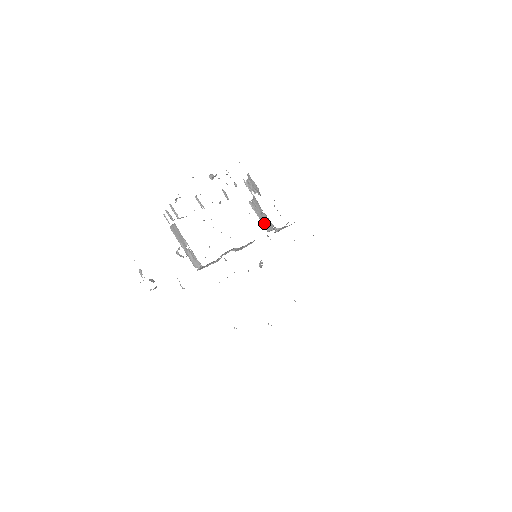
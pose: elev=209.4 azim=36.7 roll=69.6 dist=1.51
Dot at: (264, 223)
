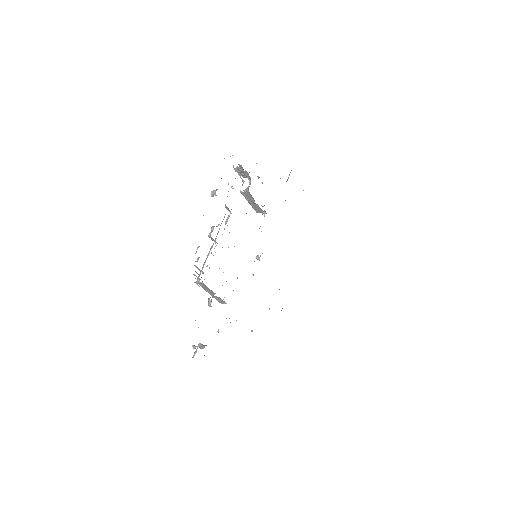
Dot at: (254, 207)
